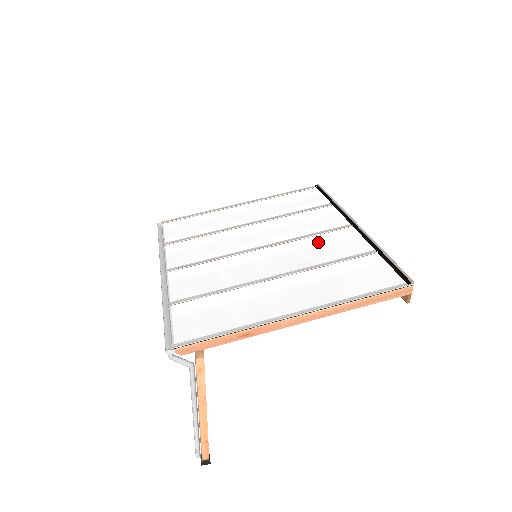
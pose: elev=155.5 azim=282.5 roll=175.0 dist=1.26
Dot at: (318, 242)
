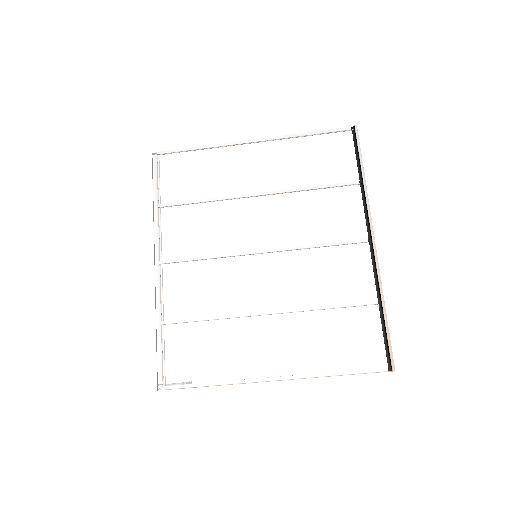
Dot at: (324, 263)
